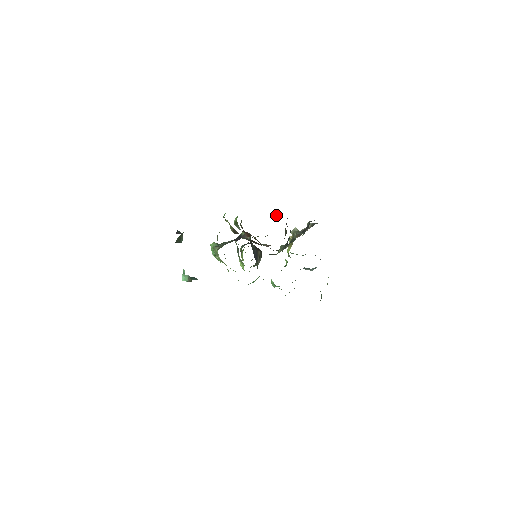
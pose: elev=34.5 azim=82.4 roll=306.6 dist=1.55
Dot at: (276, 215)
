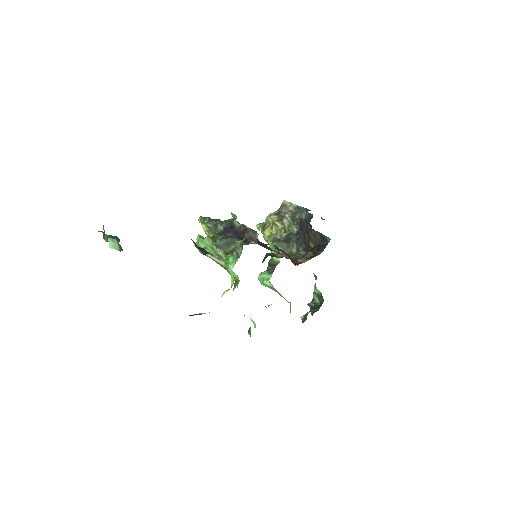
Dot at: (318, 233)
